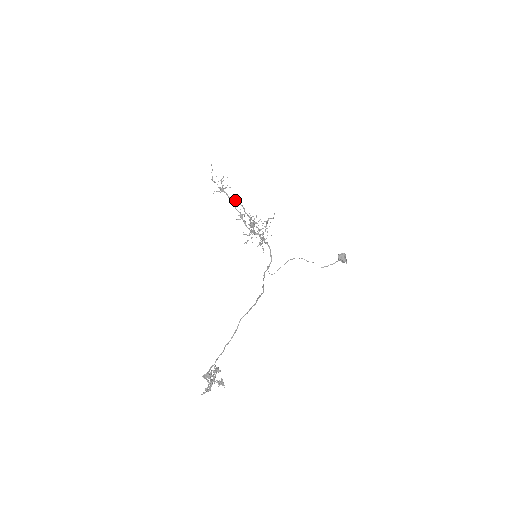
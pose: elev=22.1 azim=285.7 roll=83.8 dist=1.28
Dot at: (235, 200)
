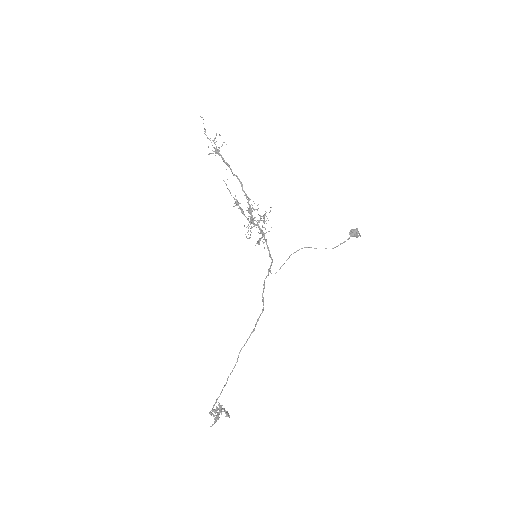
Dot at: (231, 171)
